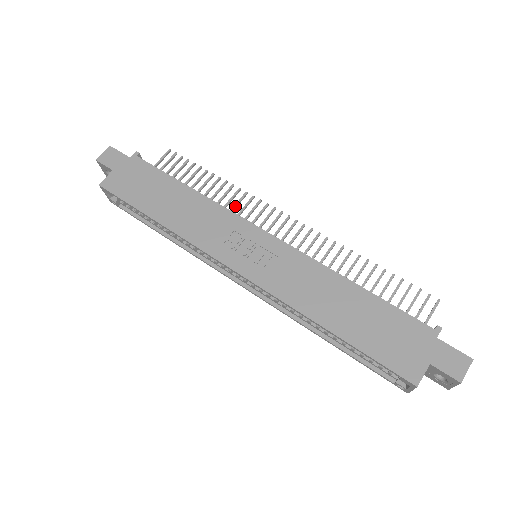
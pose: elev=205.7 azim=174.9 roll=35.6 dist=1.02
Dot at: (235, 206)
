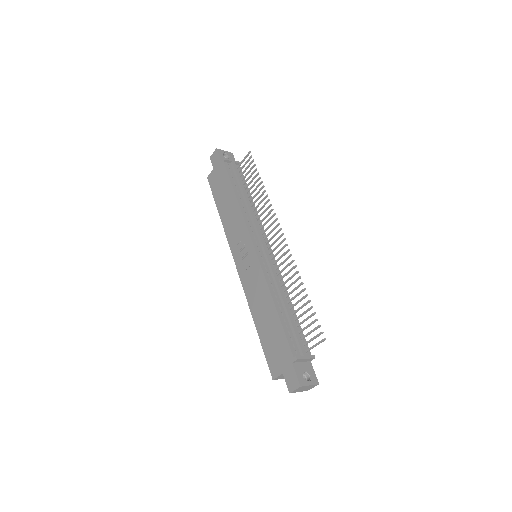
Dot at: (262, 213)
